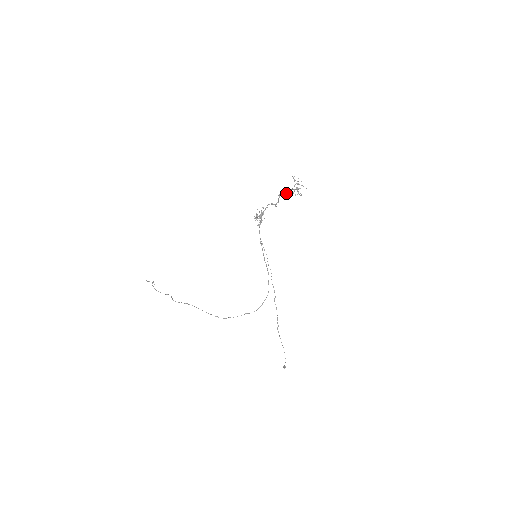
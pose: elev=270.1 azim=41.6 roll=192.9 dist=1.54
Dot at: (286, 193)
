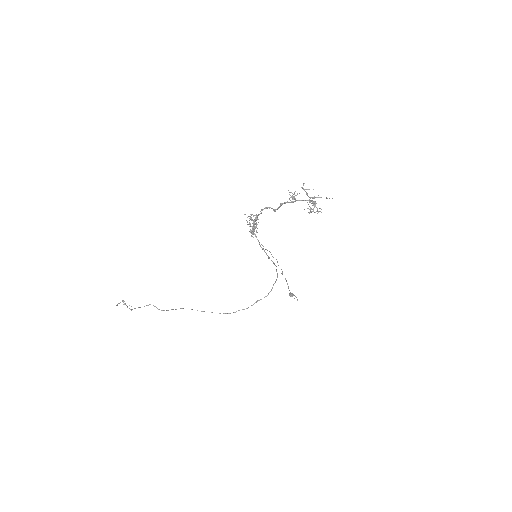
Dot at: (292, 202)
